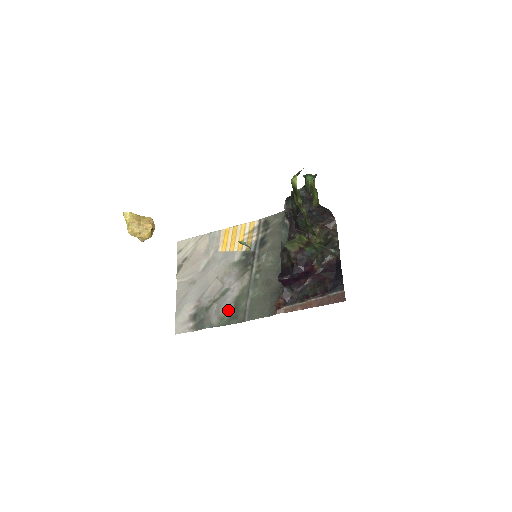
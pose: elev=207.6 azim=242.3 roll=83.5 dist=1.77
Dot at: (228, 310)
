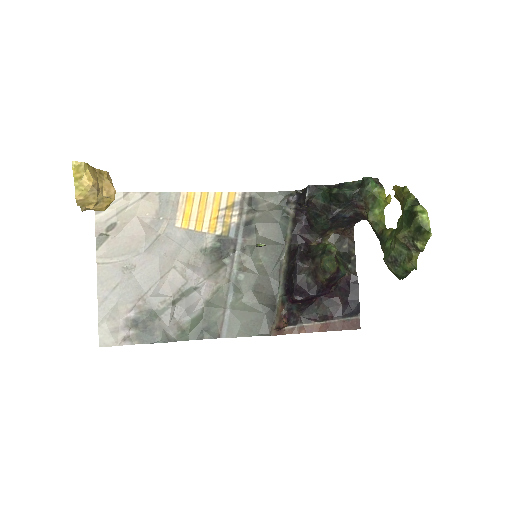
Dot at: (195, 319)
